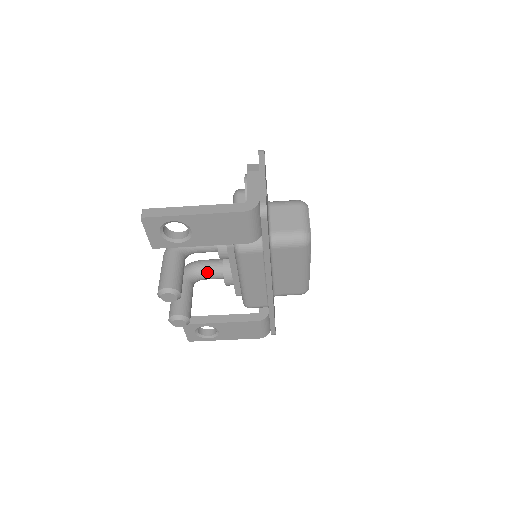
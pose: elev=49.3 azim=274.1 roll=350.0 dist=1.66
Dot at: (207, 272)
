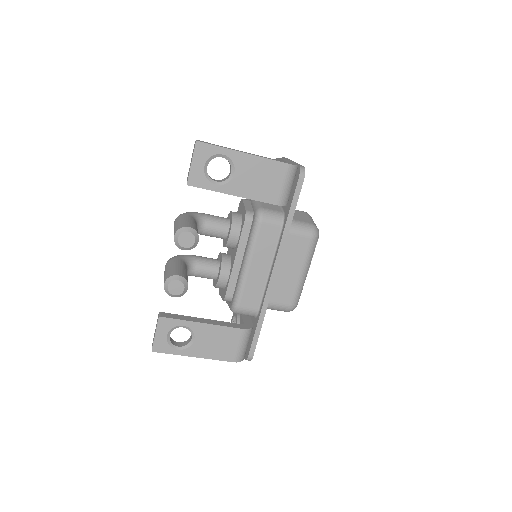
Dot at: (202, 264)
